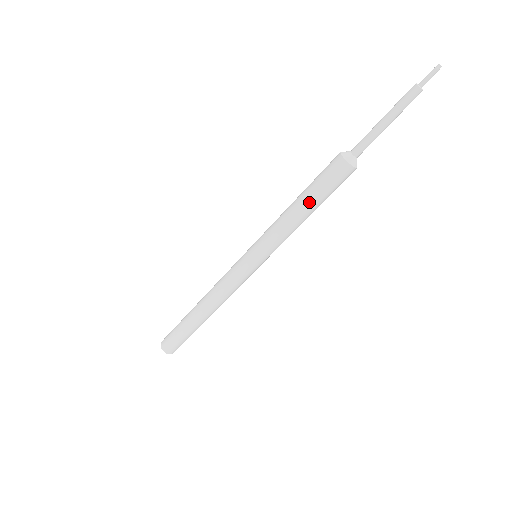
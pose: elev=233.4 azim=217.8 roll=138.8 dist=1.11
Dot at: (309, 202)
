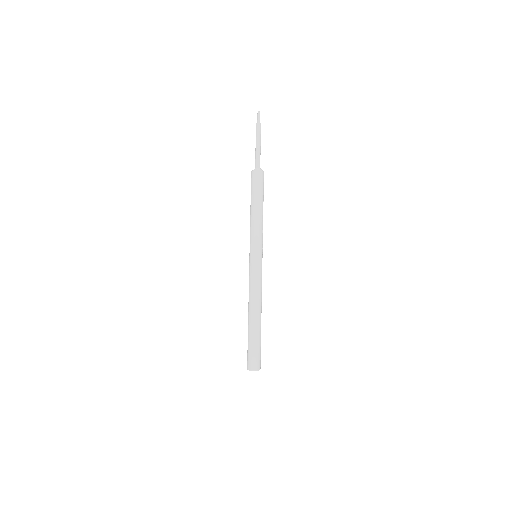
Dot at: (251, 202)
